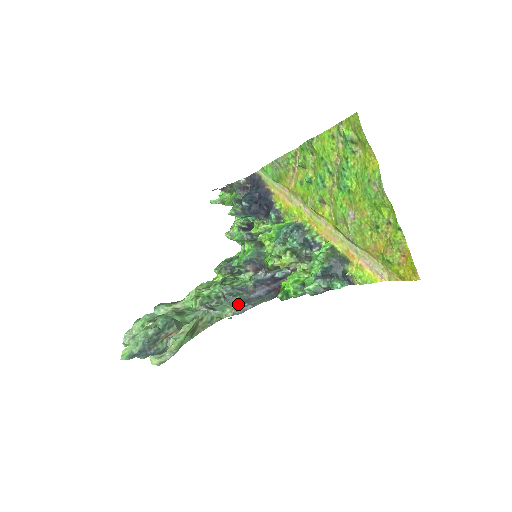
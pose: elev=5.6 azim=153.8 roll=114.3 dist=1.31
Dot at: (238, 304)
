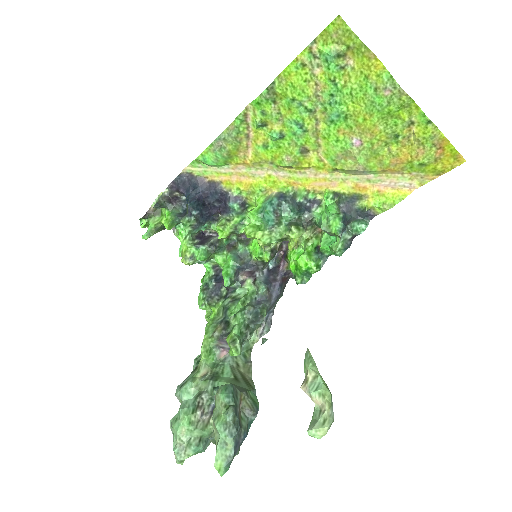
Dot at: occluded
